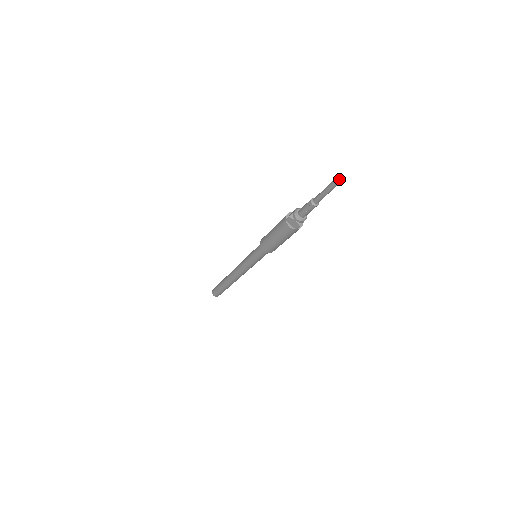
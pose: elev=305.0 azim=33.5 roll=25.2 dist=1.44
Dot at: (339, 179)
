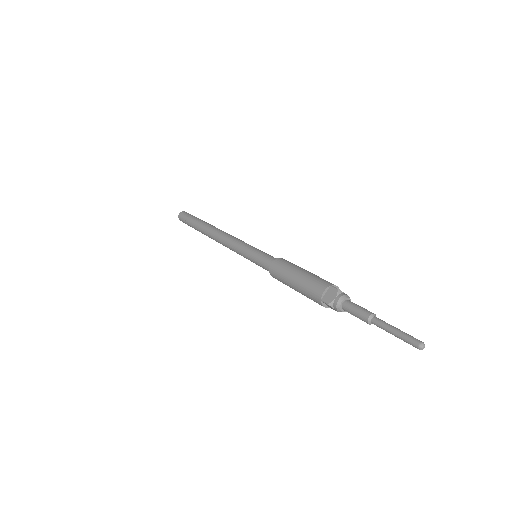
Dot at: (423, 348)
